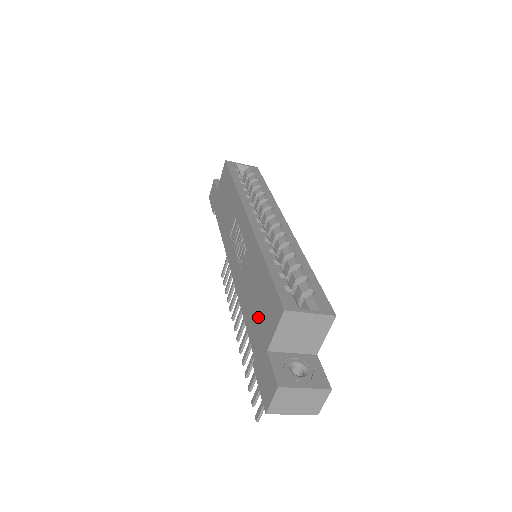
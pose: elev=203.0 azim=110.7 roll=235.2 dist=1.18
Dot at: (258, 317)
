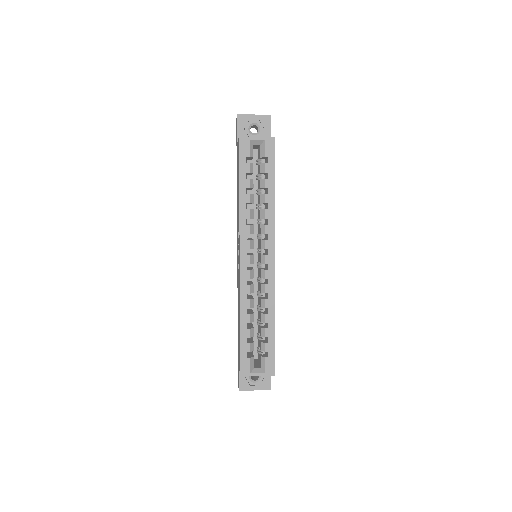
Dot at: (238, 340)
